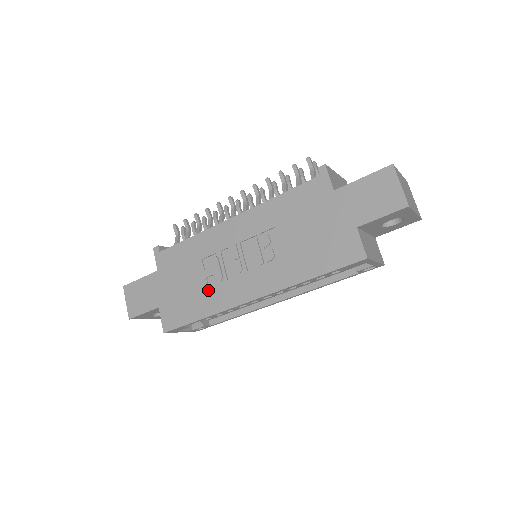
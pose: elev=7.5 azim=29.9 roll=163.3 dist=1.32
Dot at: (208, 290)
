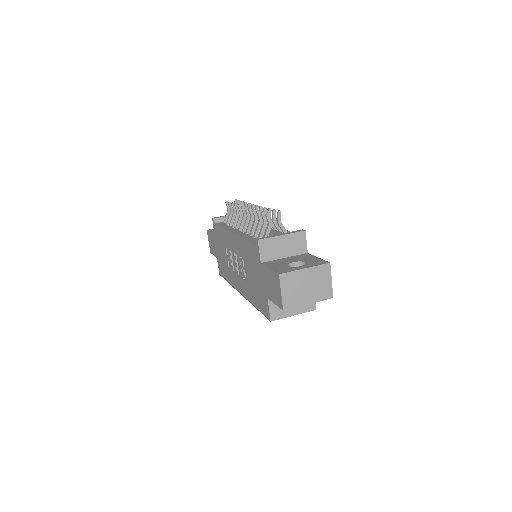
Dot at: (228, 269)
